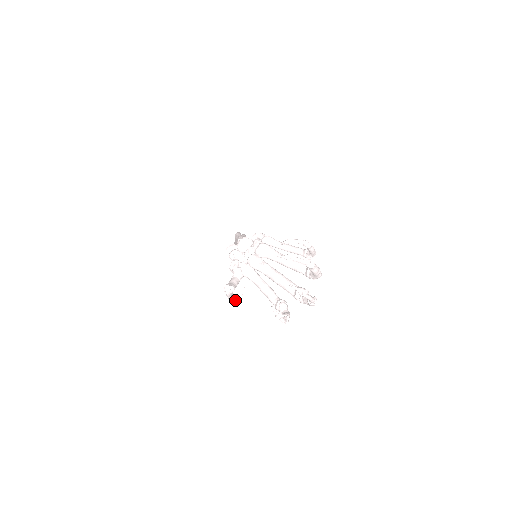
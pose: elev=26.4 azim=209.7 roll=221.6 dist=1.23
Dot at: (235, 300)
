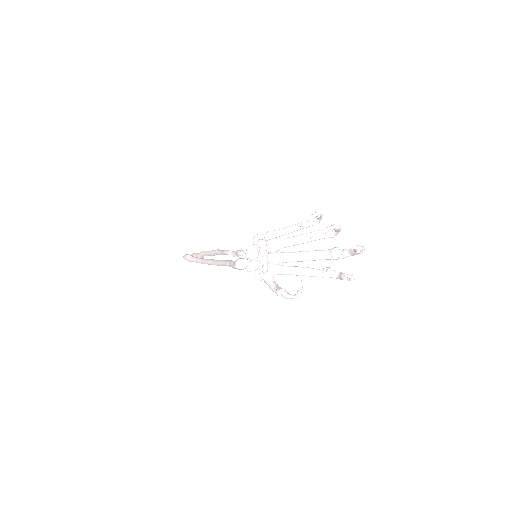
Dot at: (301, 295)
